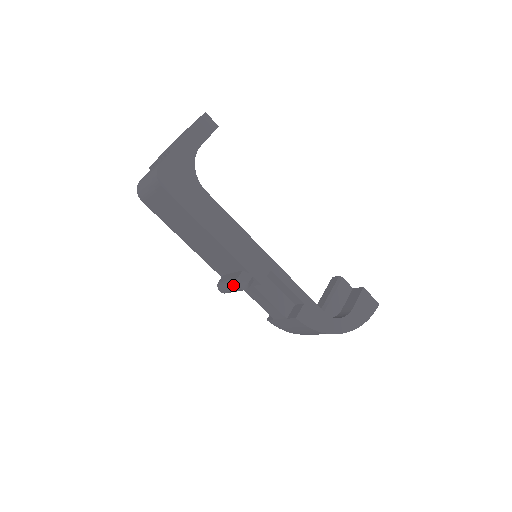
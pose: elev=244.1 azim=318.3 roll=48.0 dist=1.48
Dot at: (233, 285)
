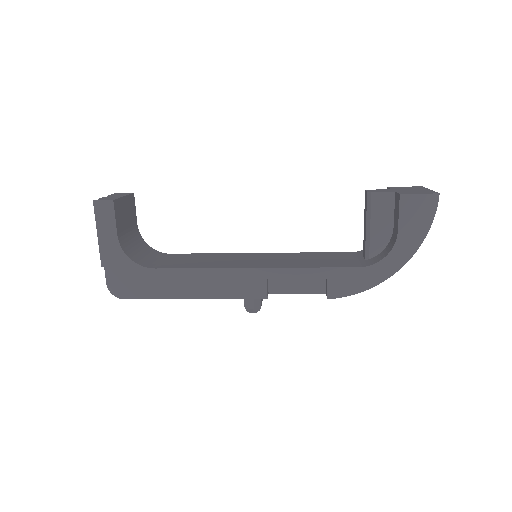
Dot at: occluded
